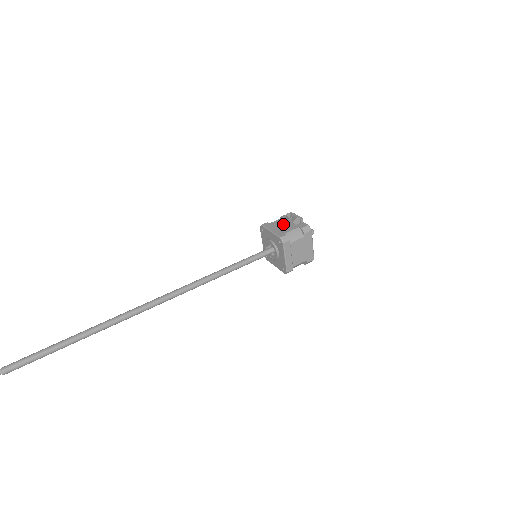
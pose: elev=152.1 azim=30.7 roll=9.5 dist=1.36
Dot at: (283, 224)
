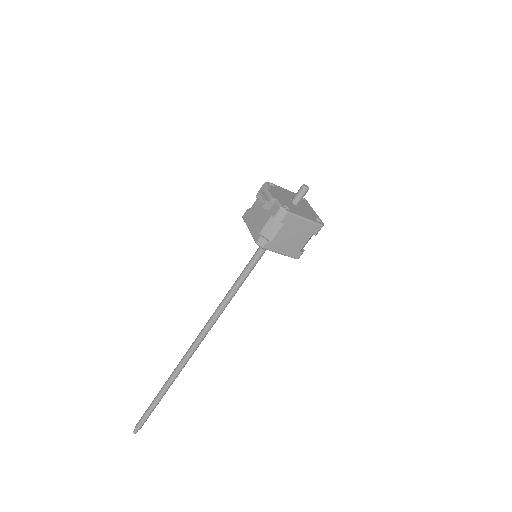
Dot at: (258, 212)
